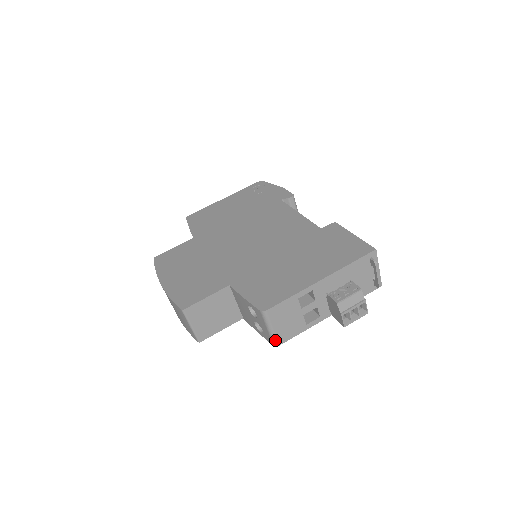
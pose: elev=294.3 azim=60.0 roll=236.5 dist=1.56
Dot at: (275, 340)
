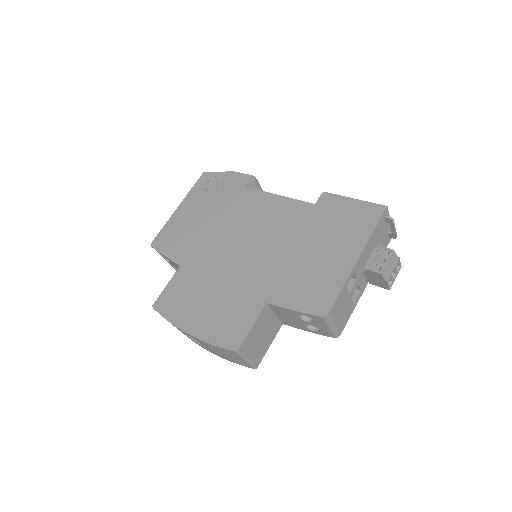
Dot at: (337, 333)
